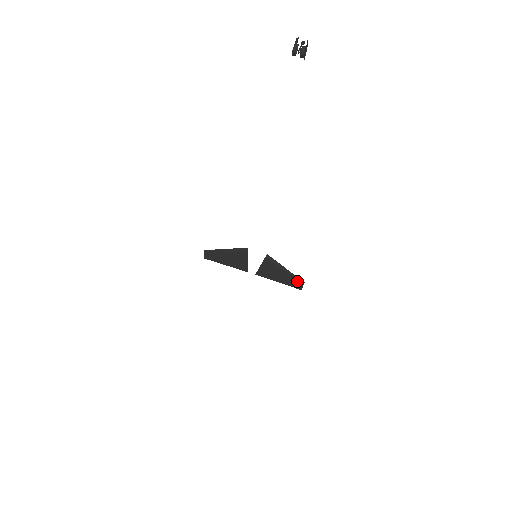
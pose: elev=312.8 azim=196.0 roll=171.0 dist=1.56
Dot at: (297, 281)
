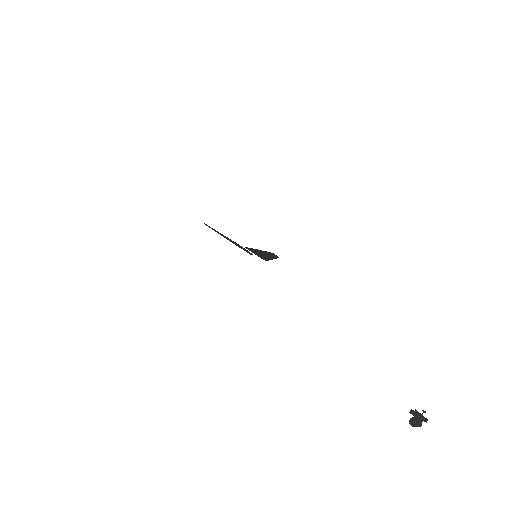
Dot at: (274, 256)
